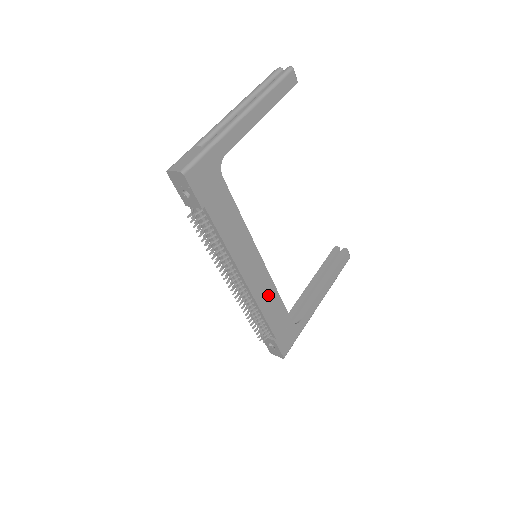
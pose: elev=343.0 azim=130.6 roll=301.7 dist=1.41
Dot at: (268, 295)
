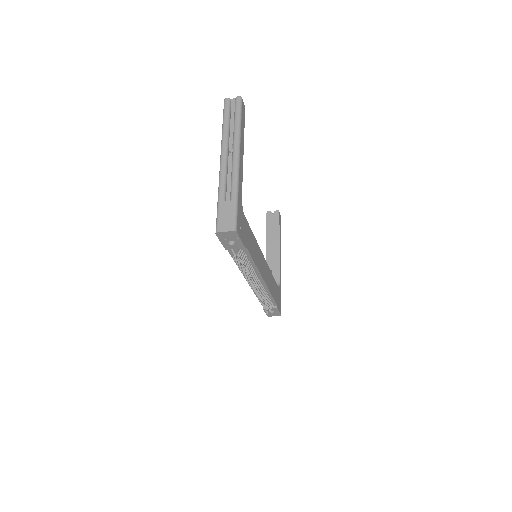
Dot at: (270, 279)
